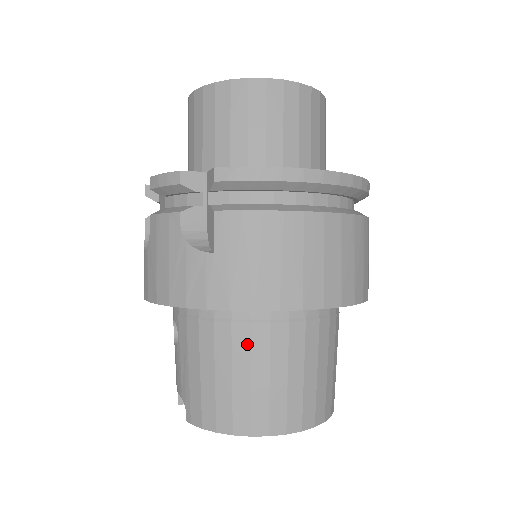
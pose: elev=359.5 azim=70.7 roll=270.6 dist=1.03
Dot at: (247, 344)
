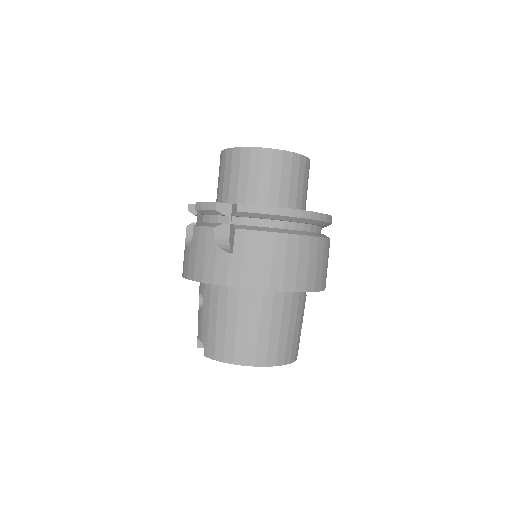
Dot at: (247, 310)
